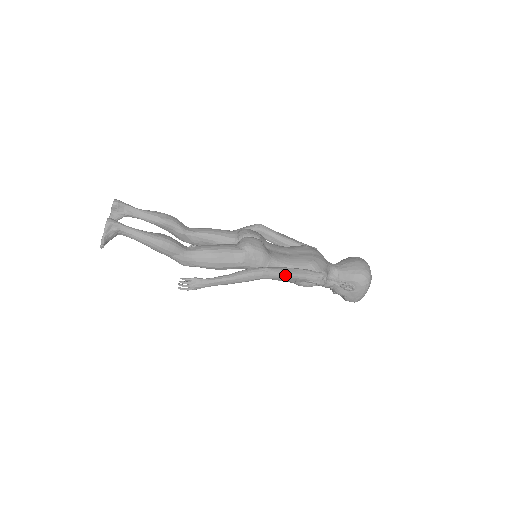
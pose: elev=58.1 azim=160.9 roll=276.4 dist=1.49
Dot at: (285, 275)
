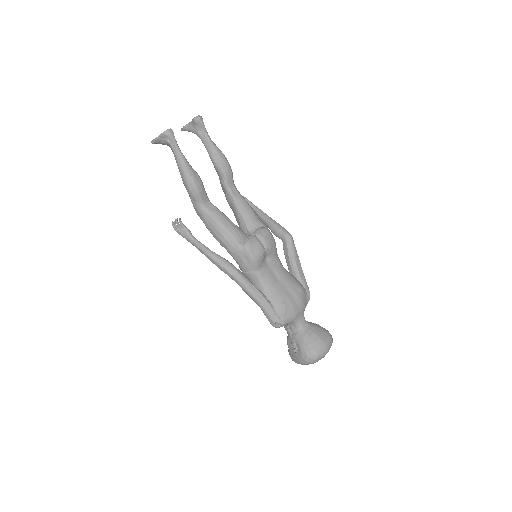
Dot at: (249, 293)
